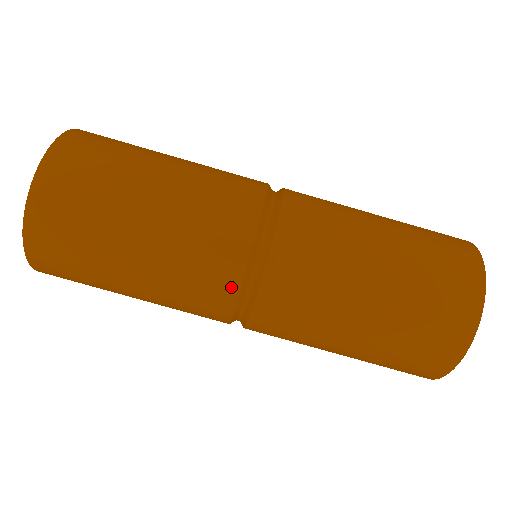
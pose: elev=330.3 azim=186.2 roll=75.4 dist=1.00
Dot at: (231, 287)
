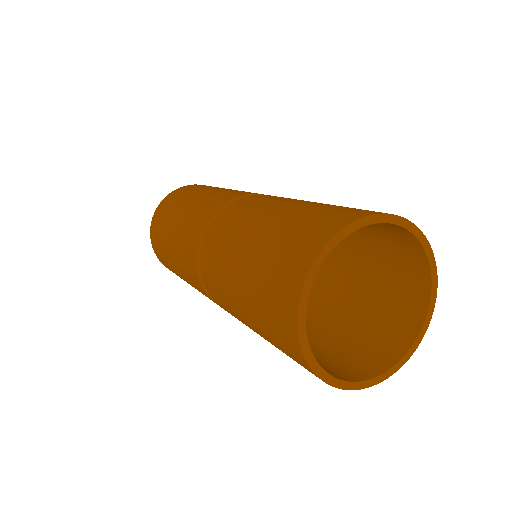
Dot at: (194, 268)
